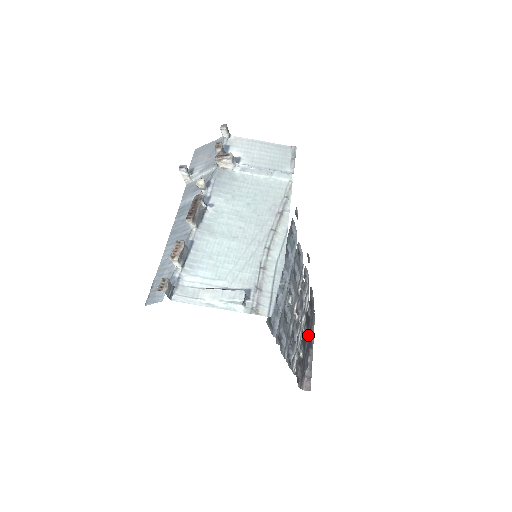
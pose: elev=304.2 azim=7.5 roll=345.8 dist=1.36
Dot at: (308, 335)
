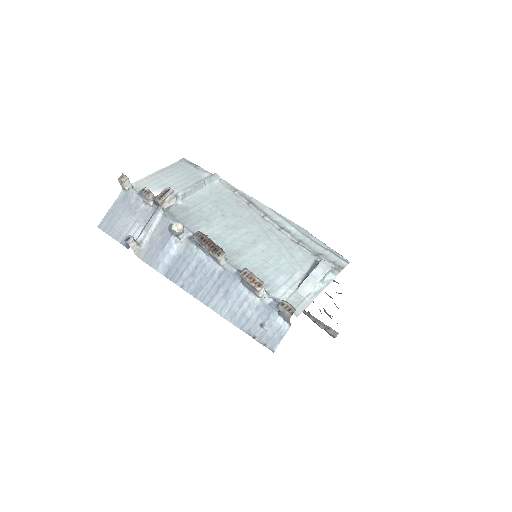
Dot at: occluded
